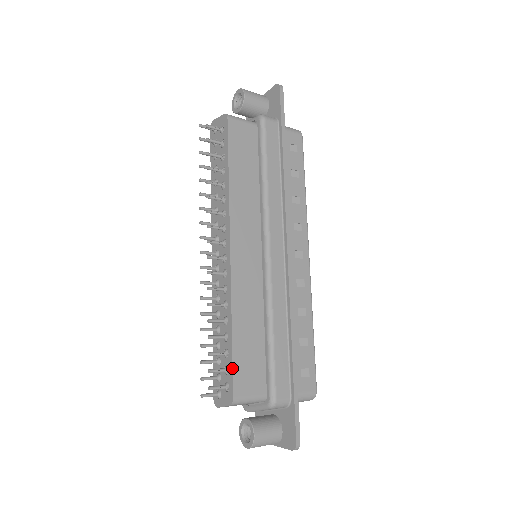
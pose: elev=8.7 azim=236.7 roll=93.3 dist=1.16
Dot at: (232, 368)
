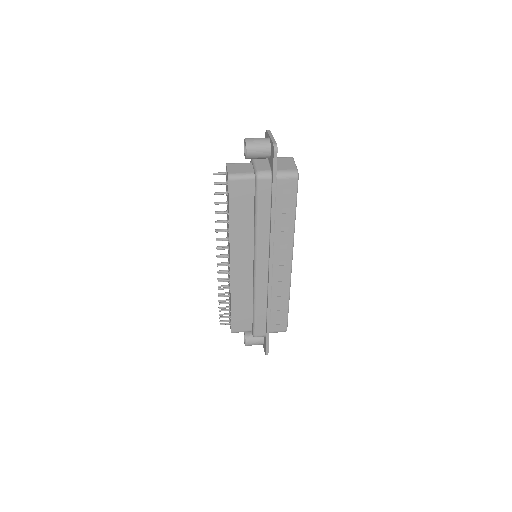
Dot at: (231, 320)
